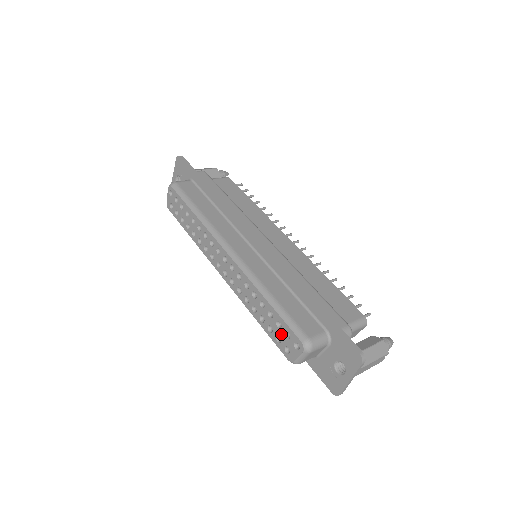
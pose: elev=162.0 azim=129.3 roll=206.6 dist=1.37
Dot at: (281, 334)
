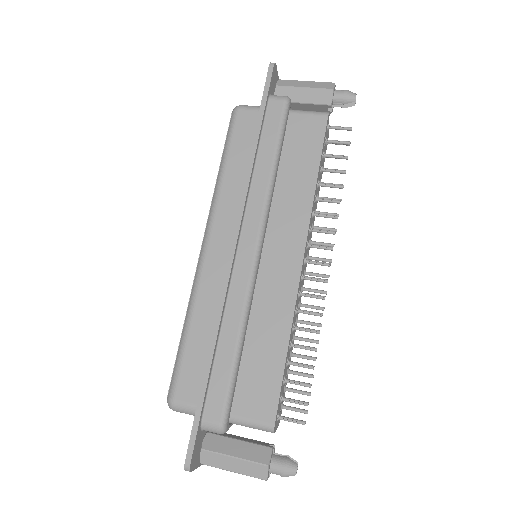
Dot at: occluded
